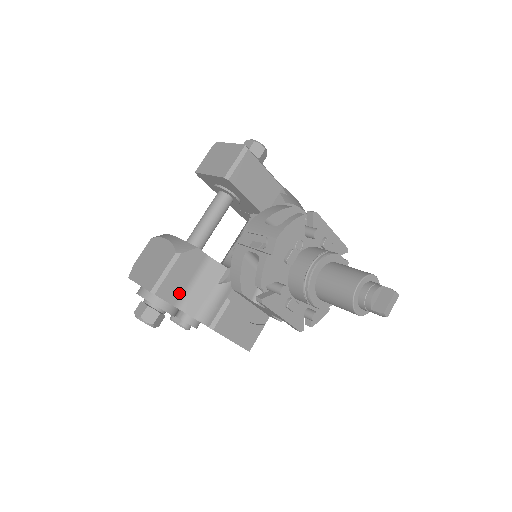
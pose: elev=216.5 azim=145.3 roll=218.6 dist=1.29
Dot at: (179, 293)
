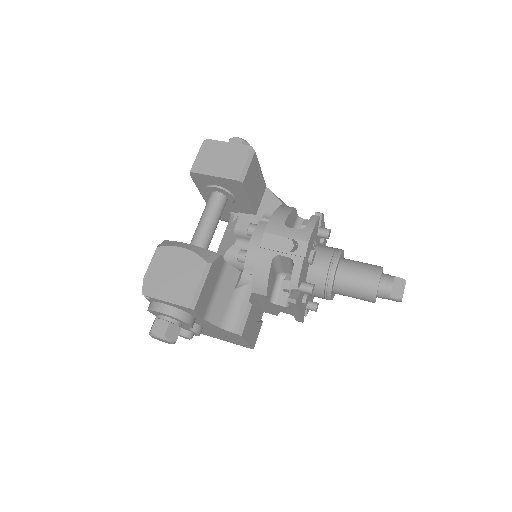
Dot at: (207, 304)
